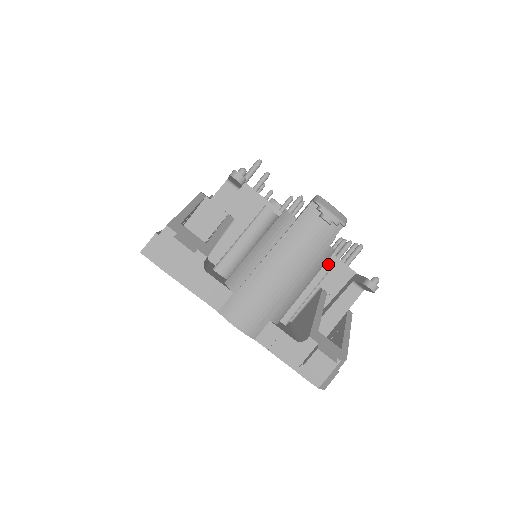
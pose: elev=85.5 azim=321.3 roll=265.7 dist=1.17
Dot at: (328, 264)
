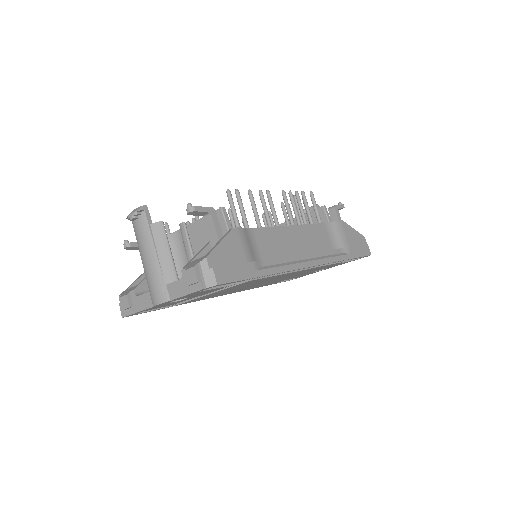
Dot at: (182, 227)
